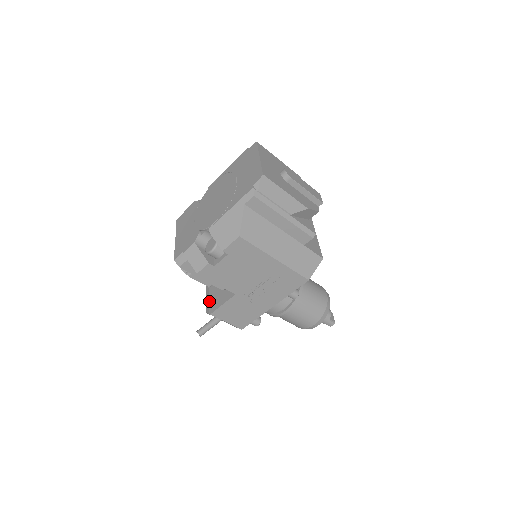
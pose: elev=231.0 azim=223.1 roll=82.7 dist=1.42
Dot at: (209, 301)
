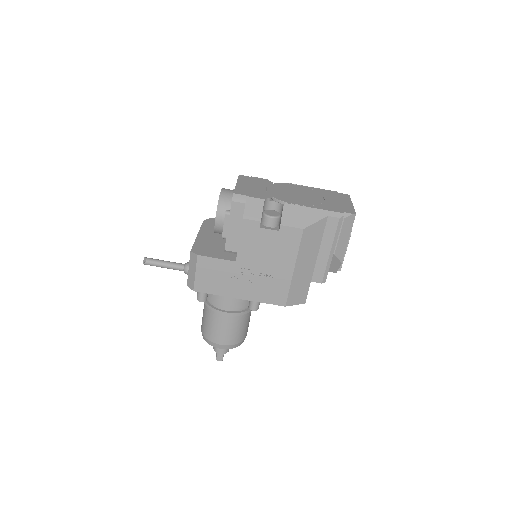
Dot at: (200, 246)
